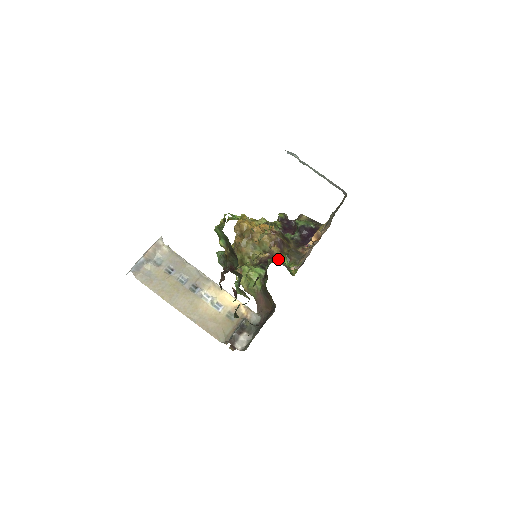
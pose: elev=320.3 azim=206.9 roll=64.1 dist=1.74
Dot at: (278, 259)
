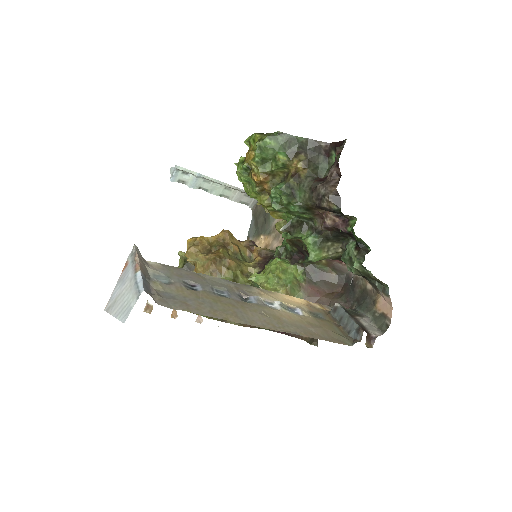
Dot at: occluded
